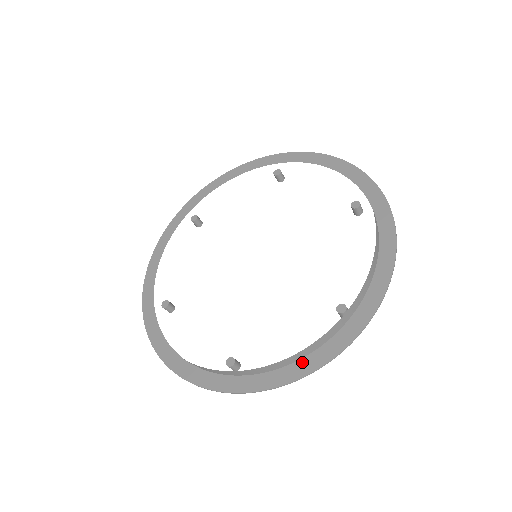
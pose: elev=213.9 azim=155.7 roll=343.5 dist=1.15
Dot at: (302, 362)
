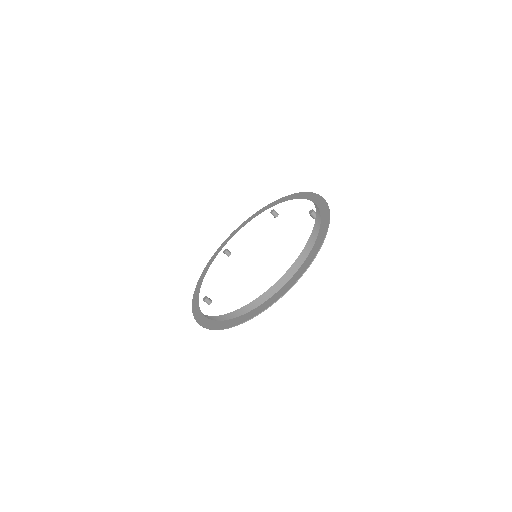
Dot at: (322, 225)
